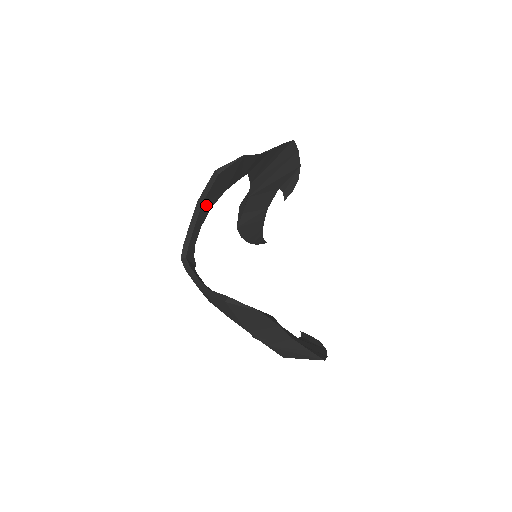
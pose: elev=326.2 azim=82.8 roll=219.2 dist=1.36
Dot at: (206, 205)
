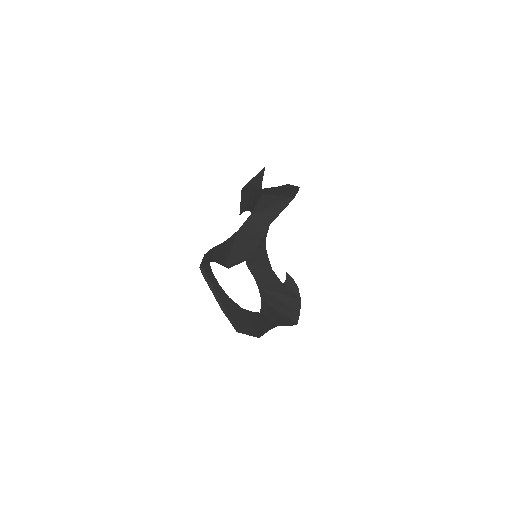
Dot at: occluded
